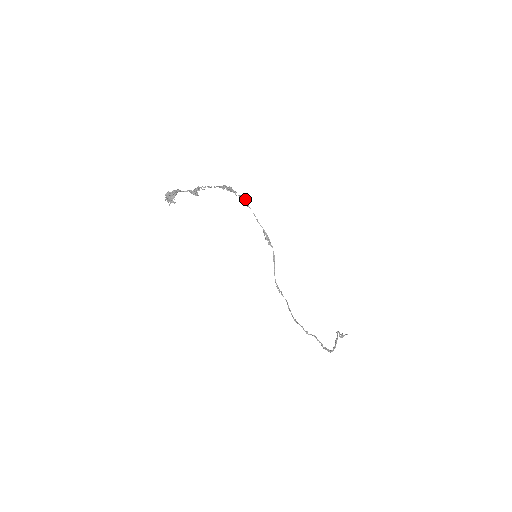
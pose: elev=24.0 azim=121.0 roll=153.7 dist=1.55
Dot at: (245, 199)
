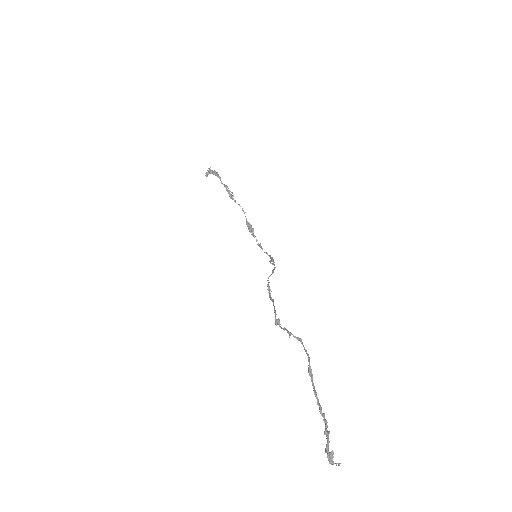
Dot at: occluded
